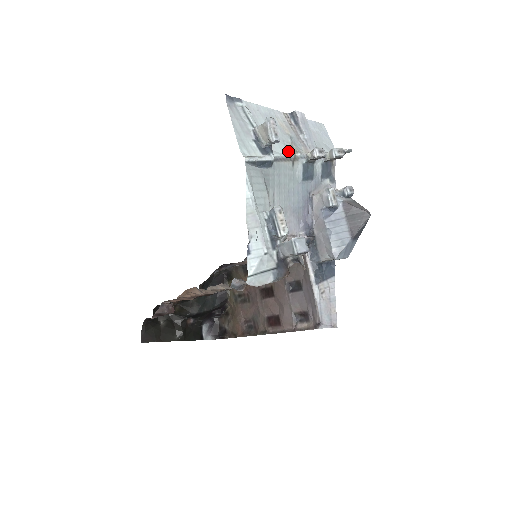
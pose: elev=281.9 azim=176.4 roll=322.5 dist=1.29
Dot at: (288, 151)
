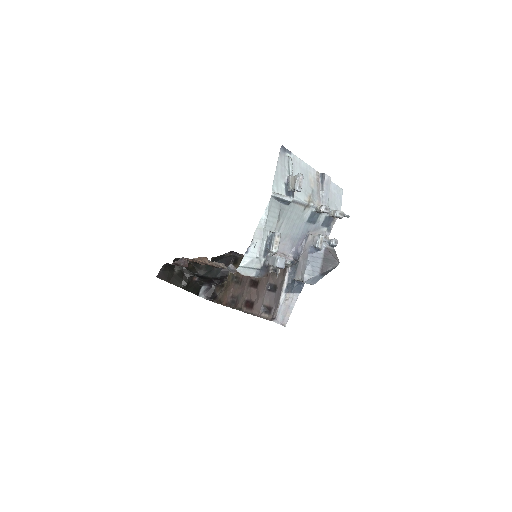
Dot at: (305, 199)
